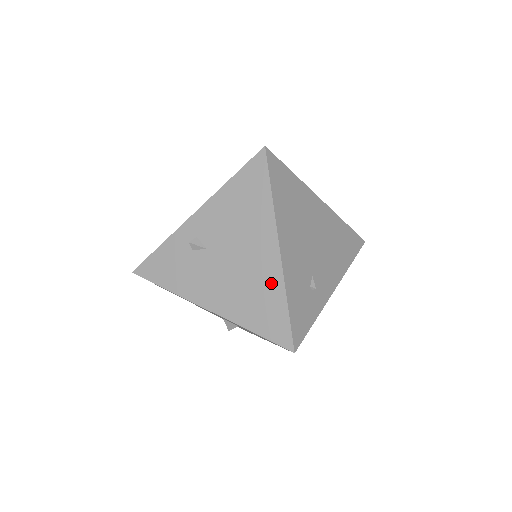
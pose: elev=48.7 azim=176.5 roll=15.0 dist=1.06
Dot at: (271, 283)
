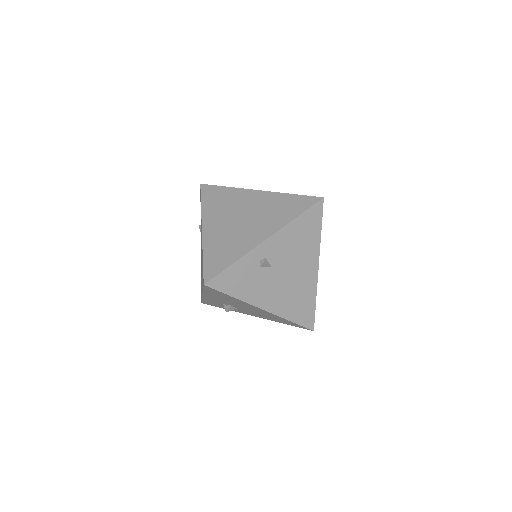
Dot at: (309, 290)
